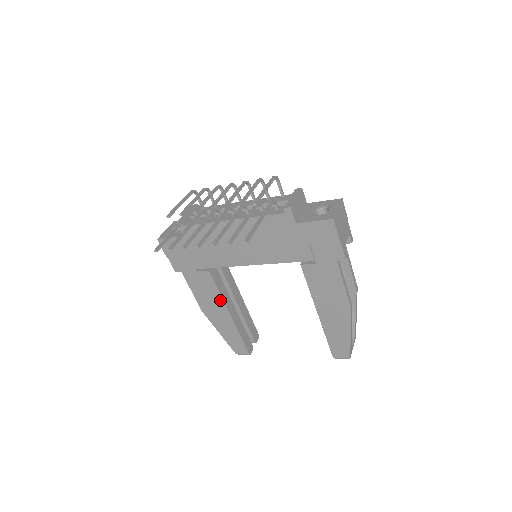
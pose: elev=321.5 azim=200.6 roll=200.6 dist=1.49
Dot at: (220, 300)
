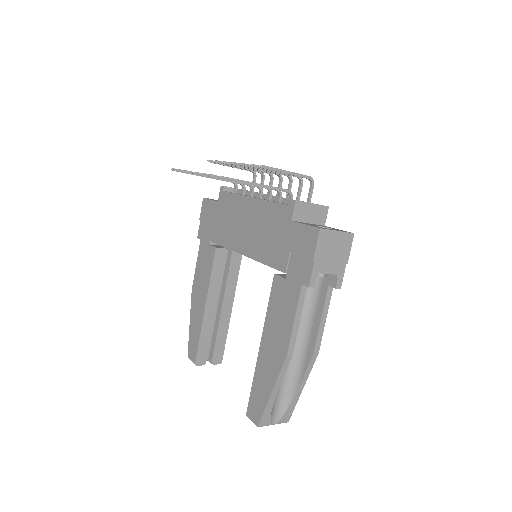
Dot at: (207, 285)
